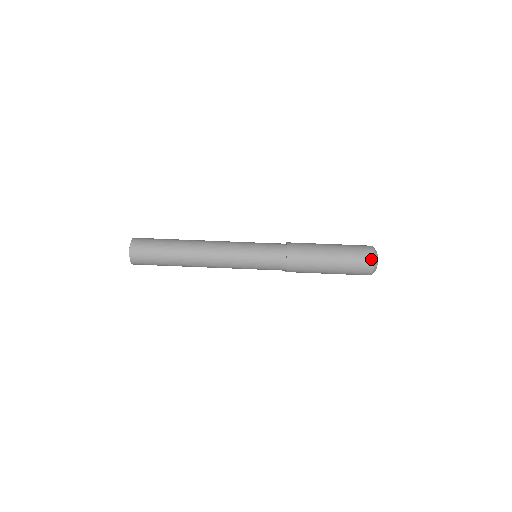
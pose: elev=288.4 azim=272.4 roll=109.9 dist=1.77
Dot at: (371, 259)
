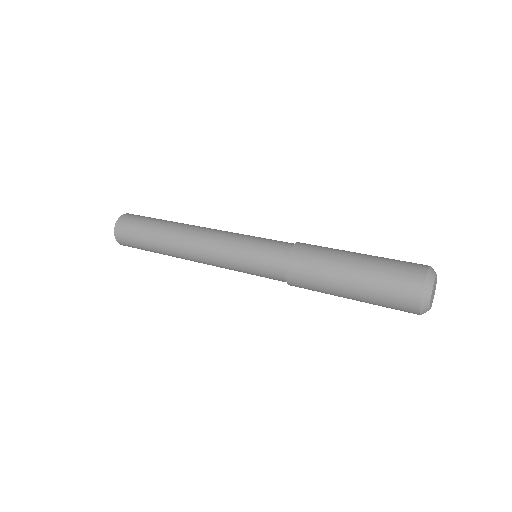
Dot at: (424, 265)
